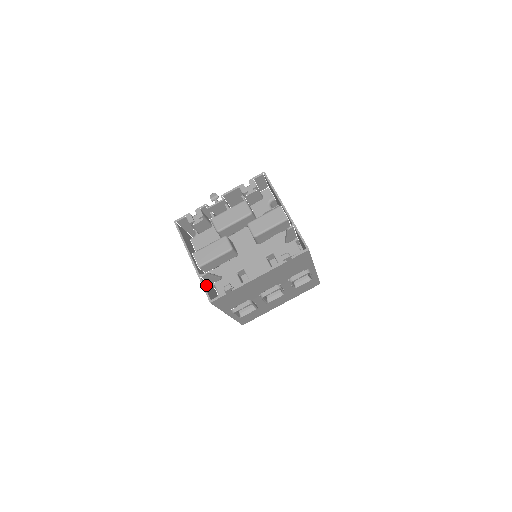
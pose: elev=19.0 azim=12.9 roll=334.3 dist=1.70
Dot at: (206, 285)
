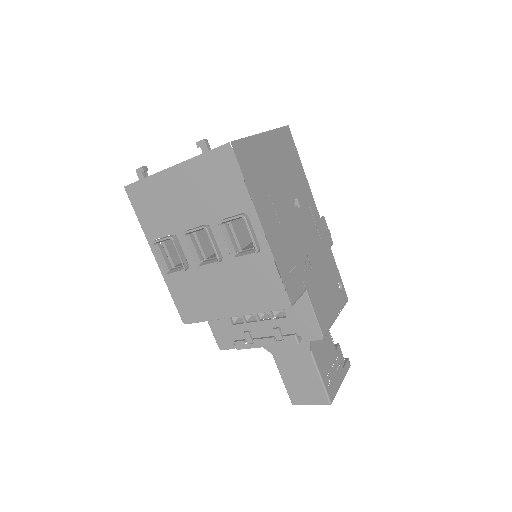
Dot at: occluded
